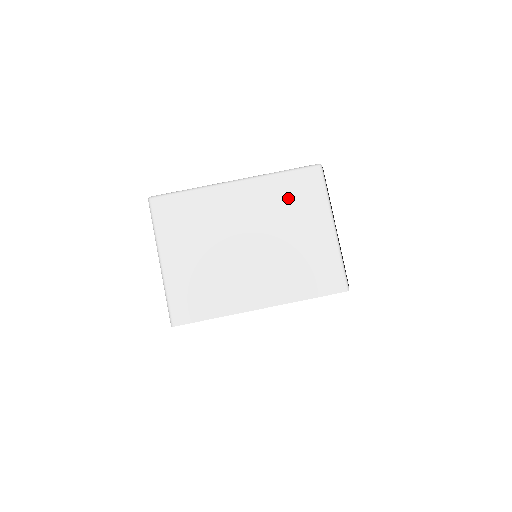
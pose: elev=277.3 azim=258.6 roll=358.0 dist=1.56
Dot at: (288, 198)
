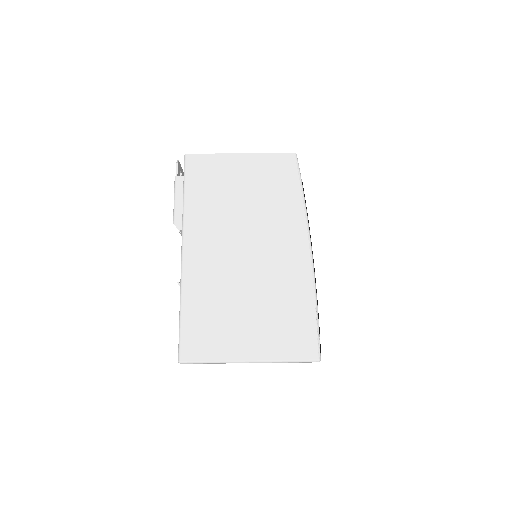
Dot at: occluded
